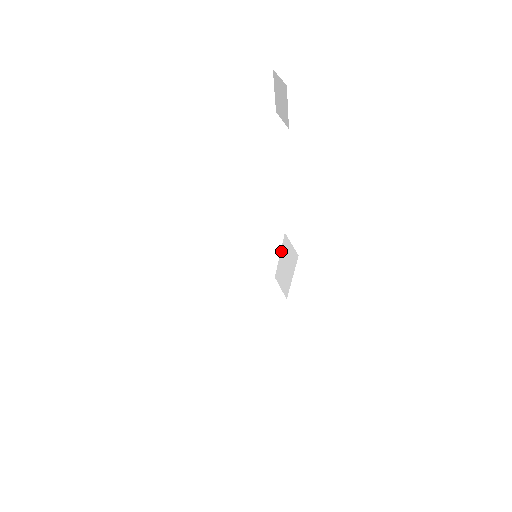
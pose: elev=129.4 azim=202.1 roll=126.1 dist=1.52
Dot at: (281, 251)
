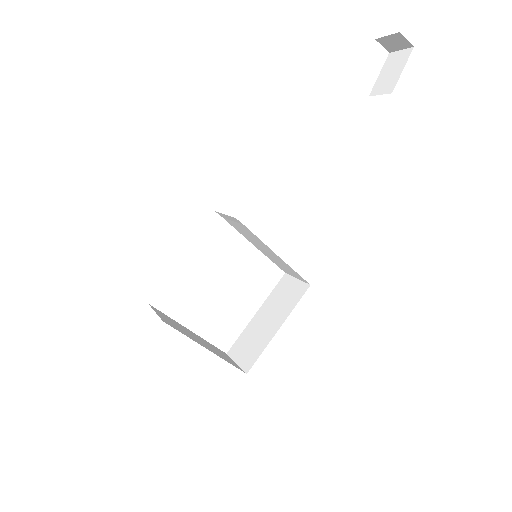
Dot at: (264, 302)
